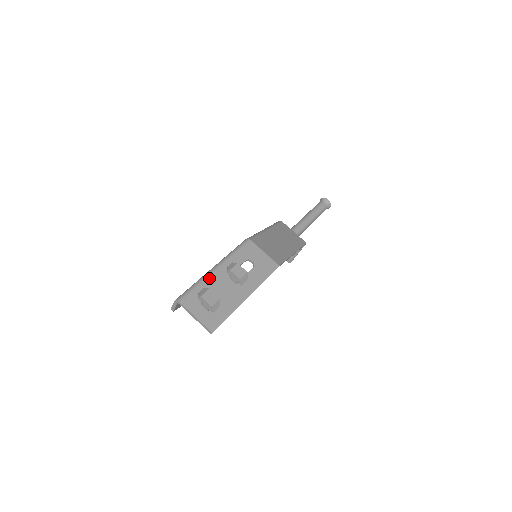
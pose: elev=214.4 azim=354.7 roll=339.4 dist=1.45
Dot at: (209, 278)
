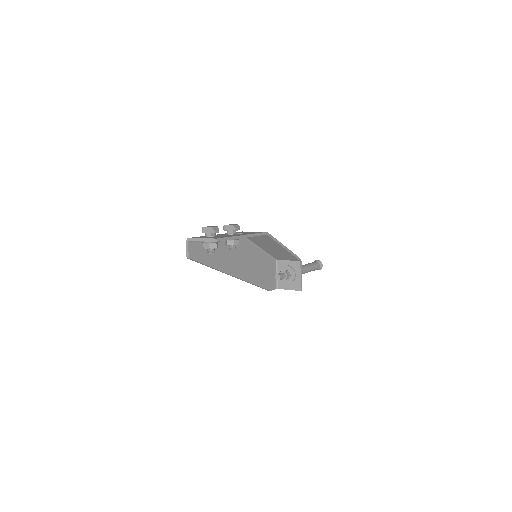
Dot at: occluded
